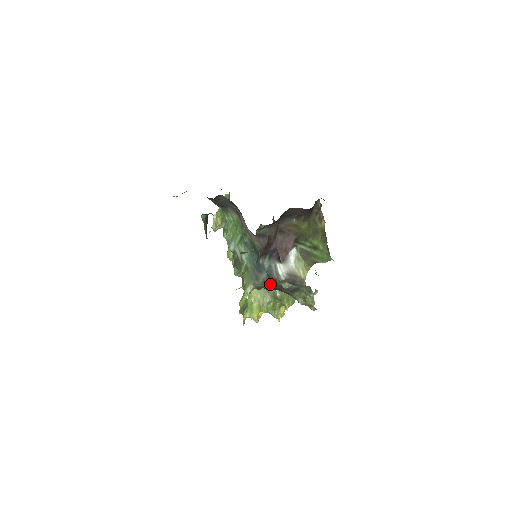
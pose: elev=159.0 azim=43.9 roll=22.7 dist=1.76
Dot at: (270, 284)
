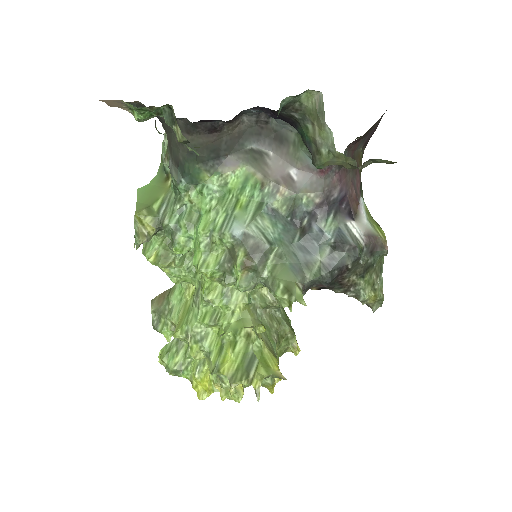
Dot at: (339, 264)
